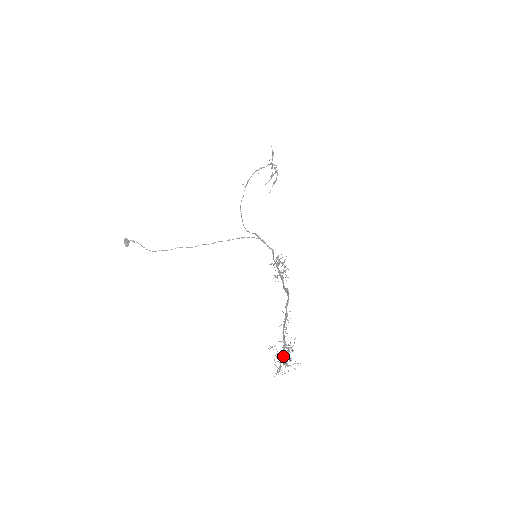
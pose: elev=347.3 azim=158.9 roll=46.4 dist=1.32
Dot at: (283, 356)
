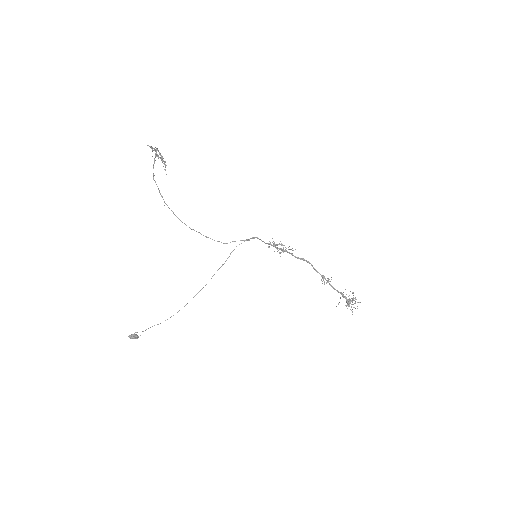
Dot at: (348, 301)
